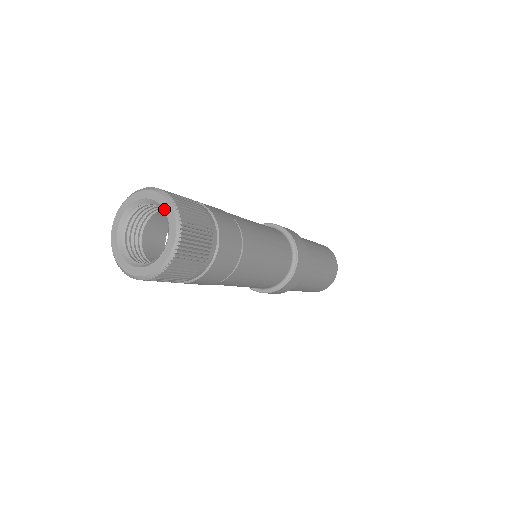
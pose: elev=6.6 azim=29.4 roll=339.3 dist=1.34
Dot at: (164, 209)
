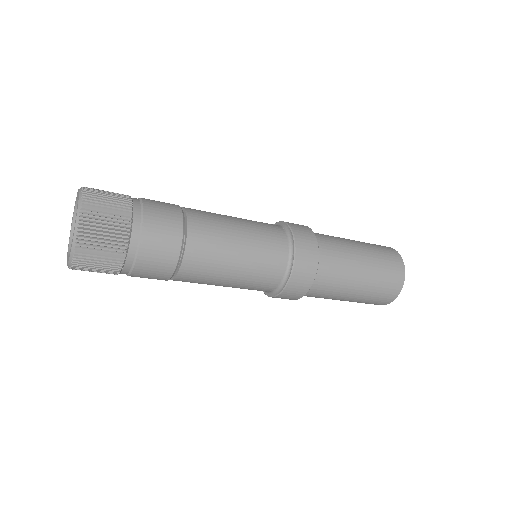
Dot at: (77, 204)
